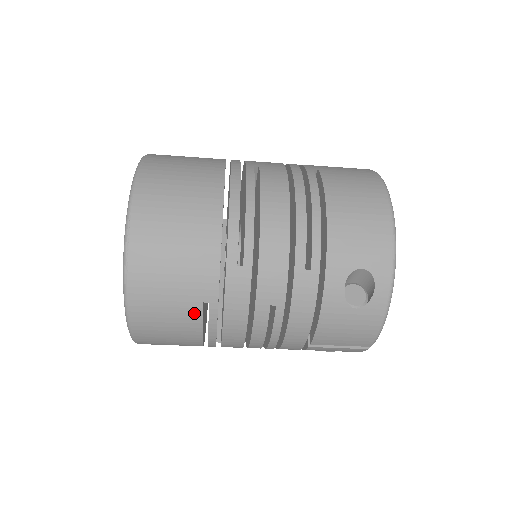
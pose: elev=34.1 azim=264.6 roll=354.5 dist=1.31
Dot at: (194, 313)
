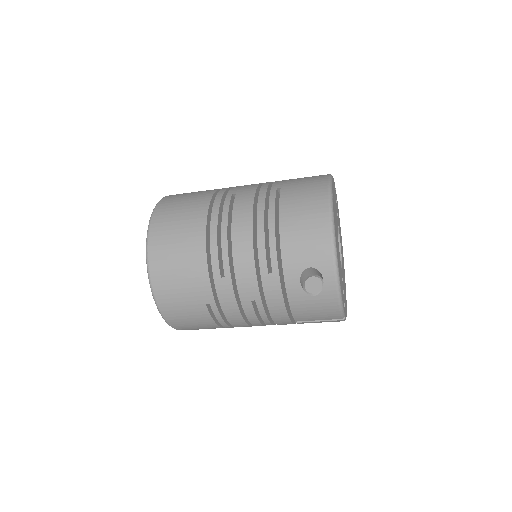
Dot at: (203, 311)
